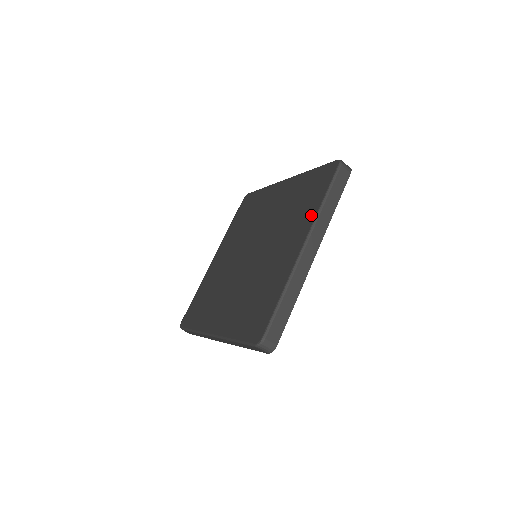
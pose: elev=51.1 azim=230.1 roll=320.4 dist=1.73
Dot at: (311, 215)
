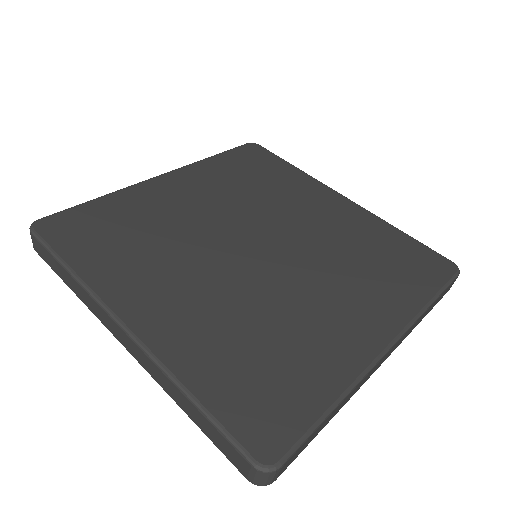
Dot at: (407, 306)
